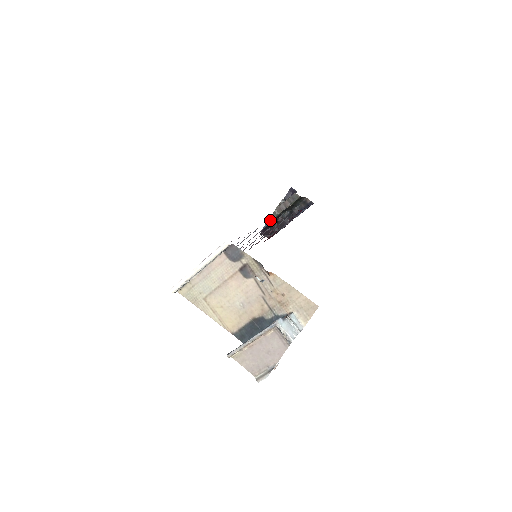
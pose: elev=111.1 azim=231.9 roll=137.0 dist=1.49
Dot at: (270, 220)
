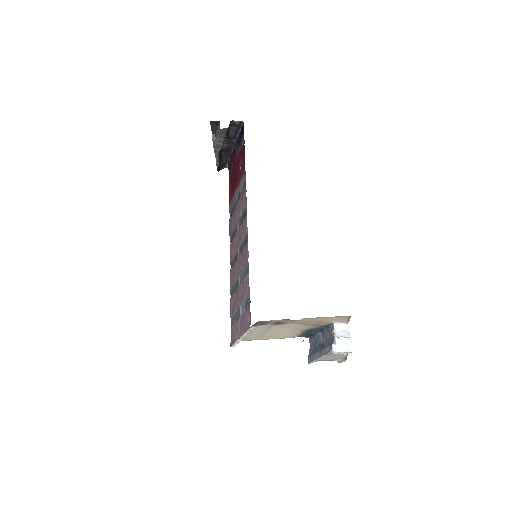
Dot at: (216, 158)
